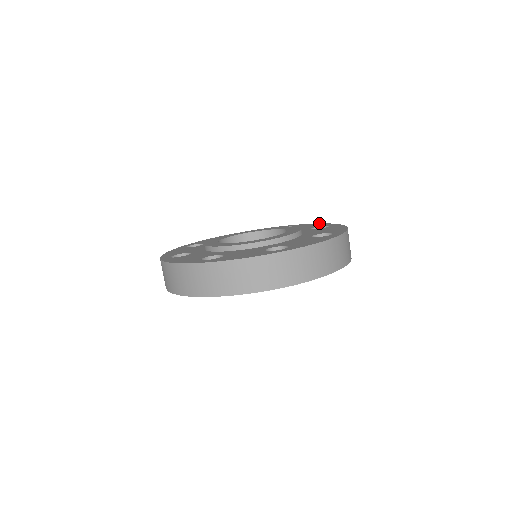
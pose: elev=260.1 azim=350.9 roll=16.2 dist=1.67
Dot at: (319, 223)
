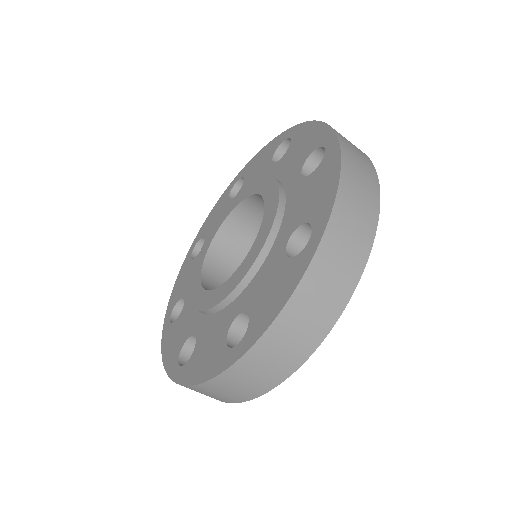
Dot at: (266, 145)
